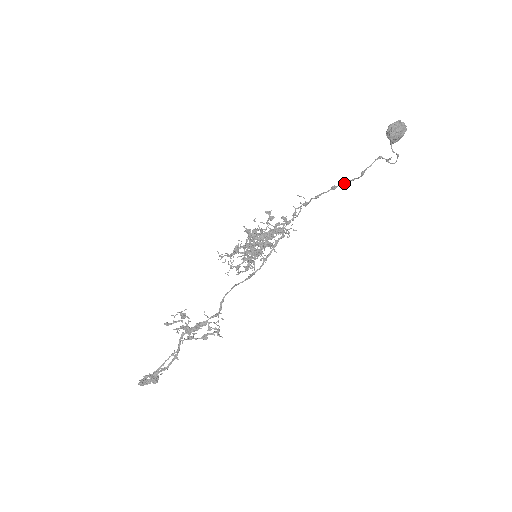
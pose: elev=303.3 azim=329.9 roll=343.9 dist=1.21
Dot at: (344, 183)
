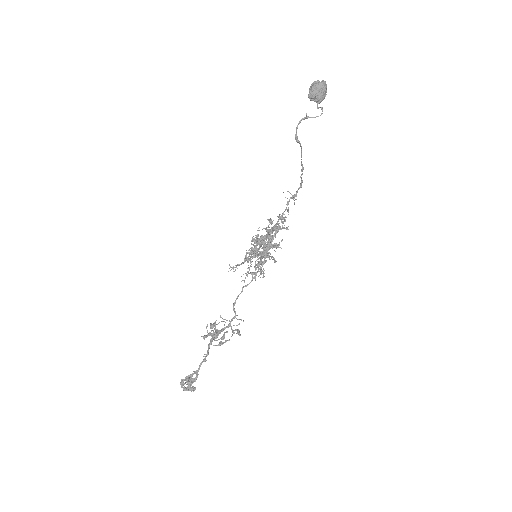
Dot at: (301, 159)
